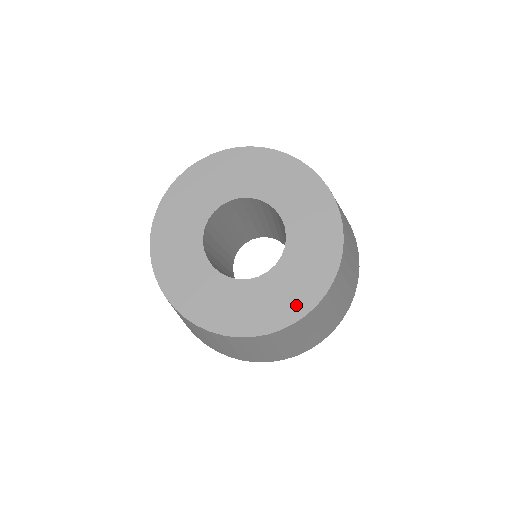
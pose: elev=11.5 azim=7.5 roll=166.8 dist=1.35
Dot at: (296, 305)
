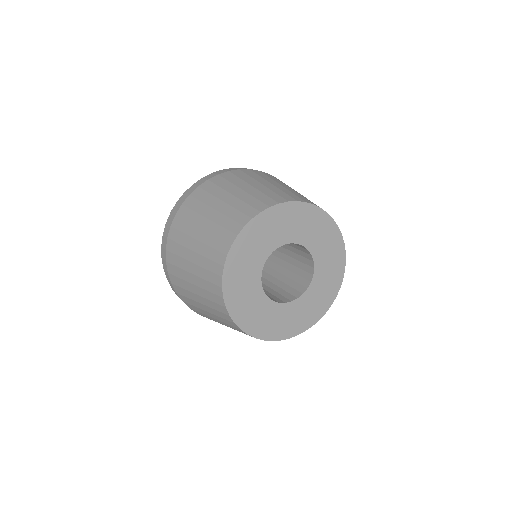
Dot at: (309, 320)
